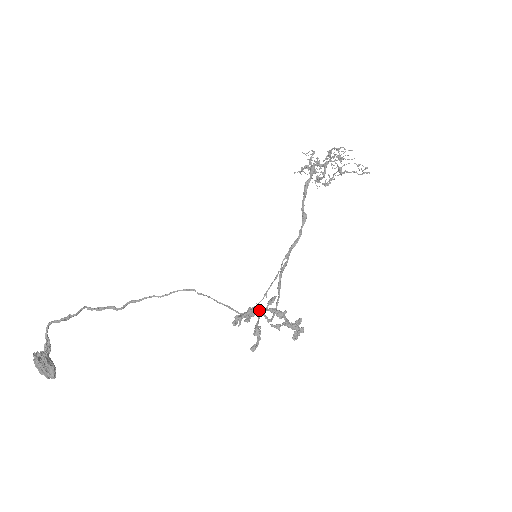
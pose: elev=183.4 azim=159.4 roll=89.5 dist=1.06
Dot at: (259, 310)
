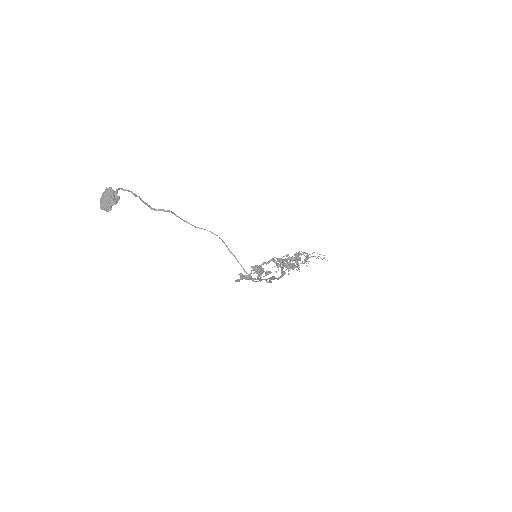
Dot at: (262, 264)
